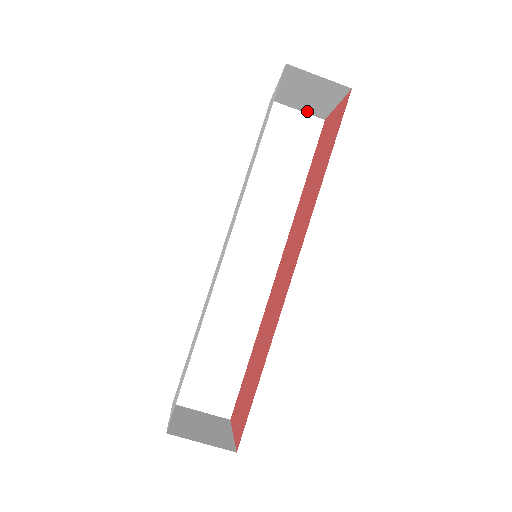
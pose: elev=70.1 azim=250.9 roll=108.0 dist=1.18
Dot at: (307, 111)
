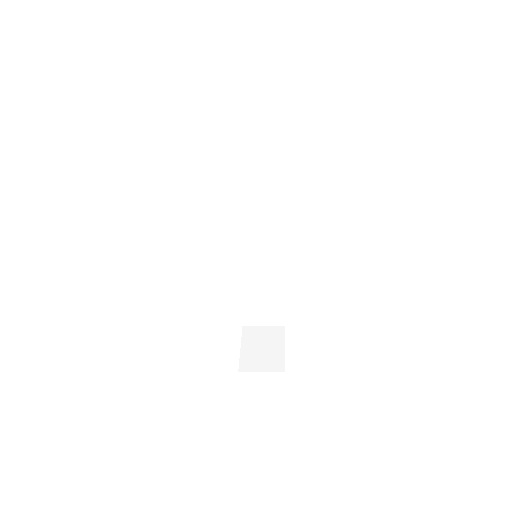
Dot at: (258, 104)
